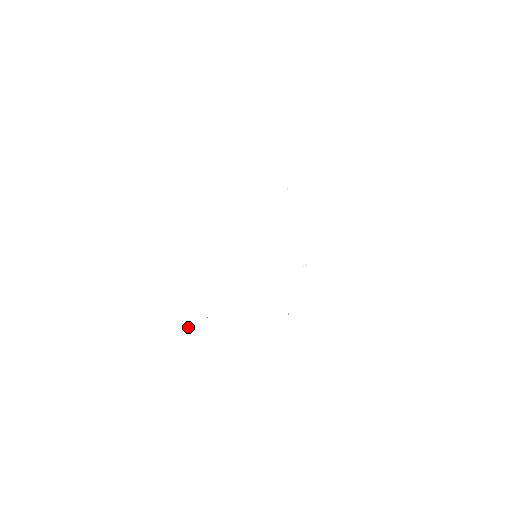
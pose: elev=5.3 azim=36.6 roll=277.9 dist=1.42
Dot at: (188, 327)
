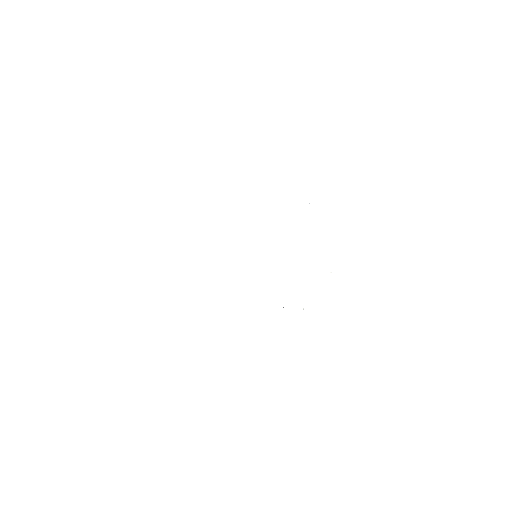
Dot at: occluded
